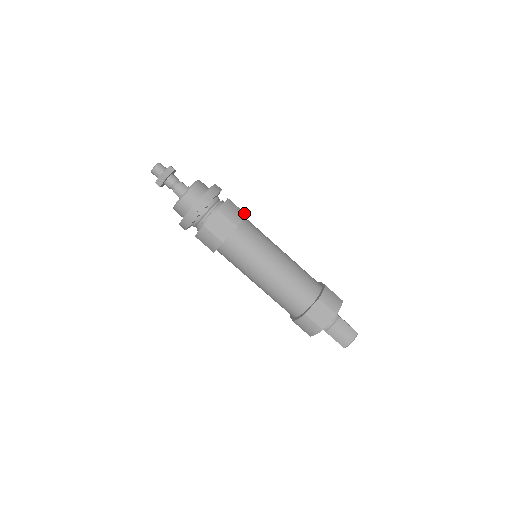
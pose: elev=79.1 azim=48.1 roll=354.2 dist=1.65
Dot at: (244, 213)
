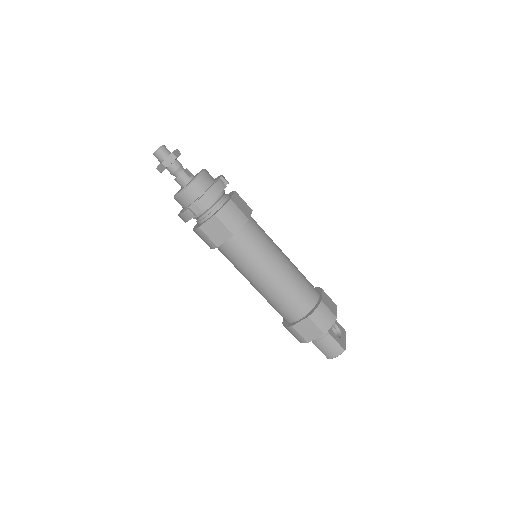
Dot at: (246, 217)
